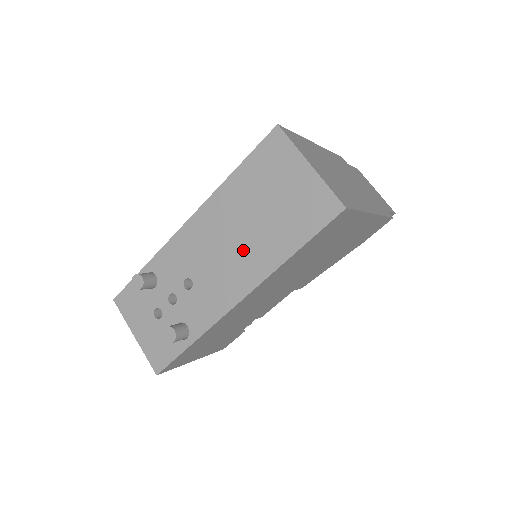
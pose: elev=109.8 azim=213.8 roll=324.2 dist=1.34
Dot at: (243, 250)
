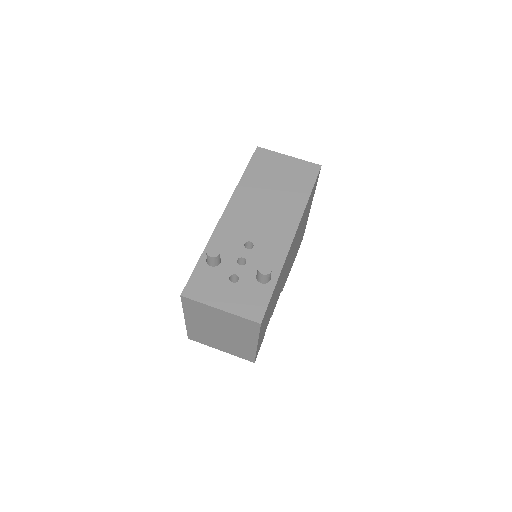
Dot at: (277, 207)
